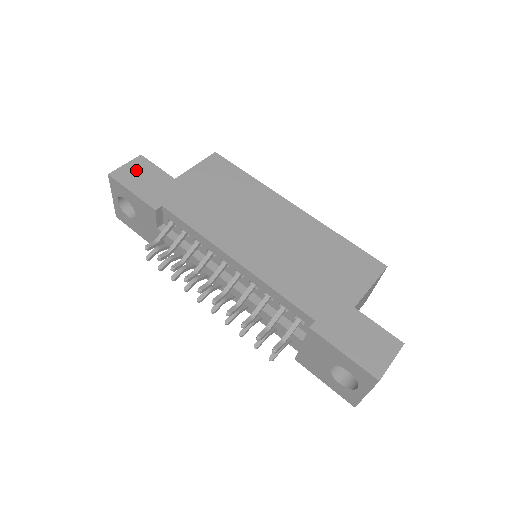
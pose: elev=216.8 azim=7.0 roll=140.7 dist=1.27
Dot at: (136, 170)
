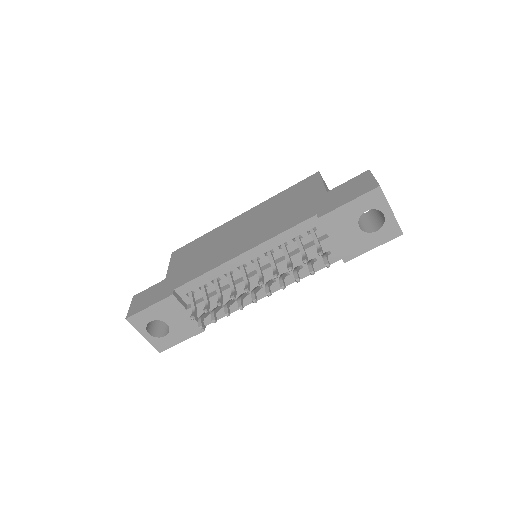
Dot at: (139, 301)
